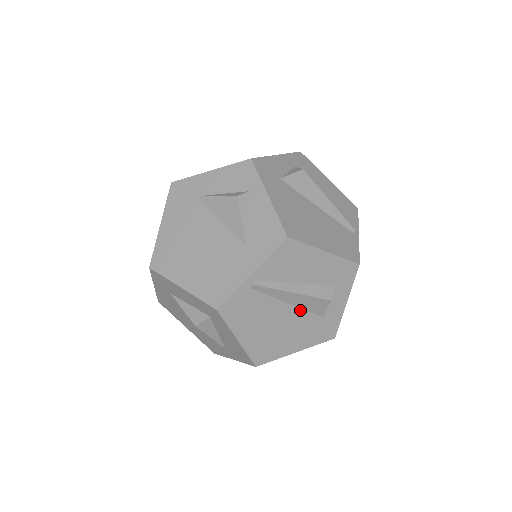
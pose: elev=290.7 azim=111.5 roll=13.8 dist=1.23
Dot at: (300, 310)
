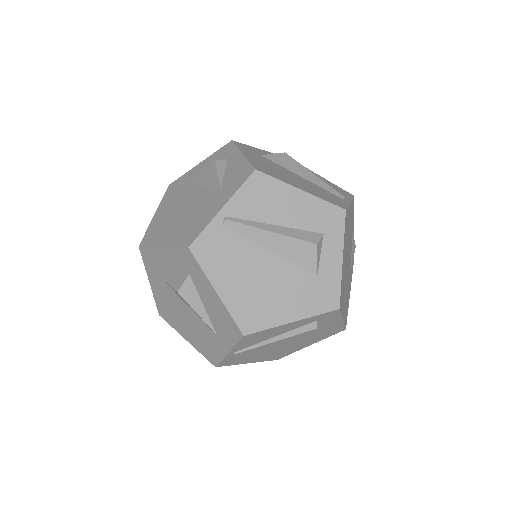
Dot at: (286, 261)
